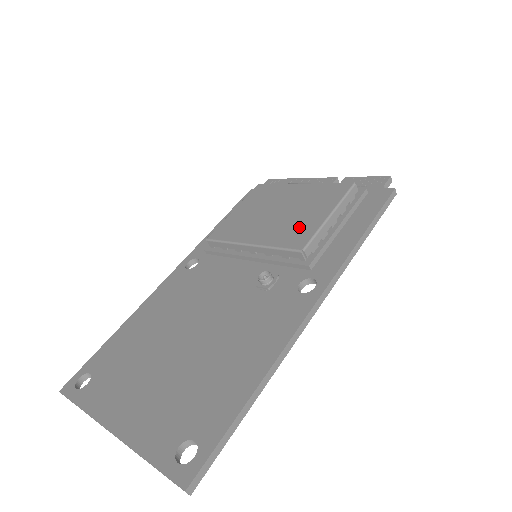
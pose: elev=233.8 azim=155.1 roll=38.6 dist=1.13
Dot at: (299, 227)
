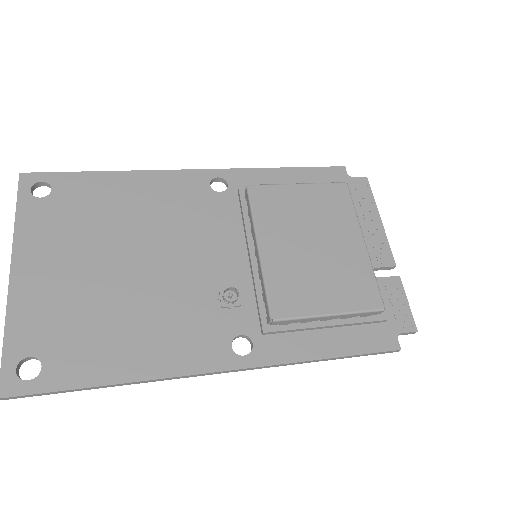
Dot at: (301, 291)
